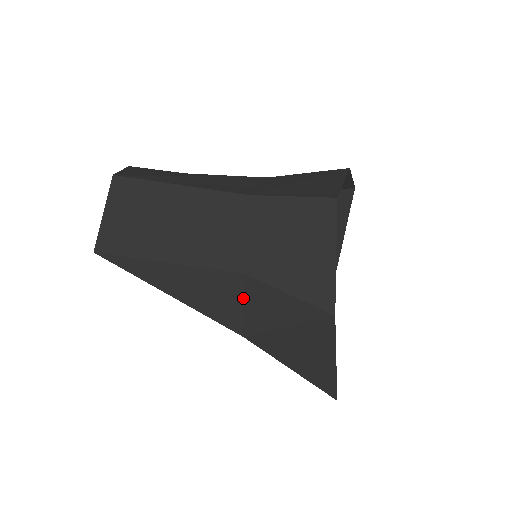
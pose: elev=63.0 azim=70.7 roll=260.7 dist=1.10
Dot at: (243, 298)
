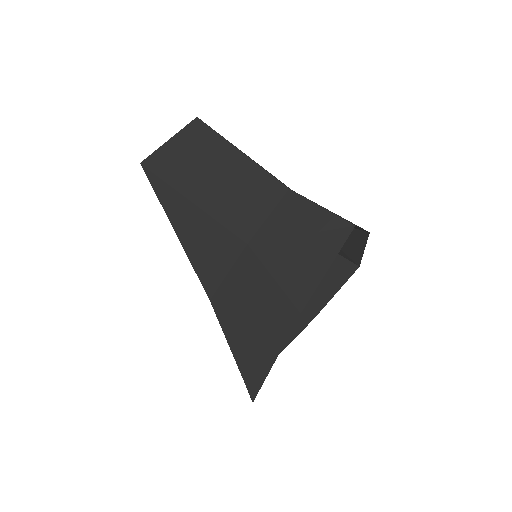
Dot at: (232, 265)
